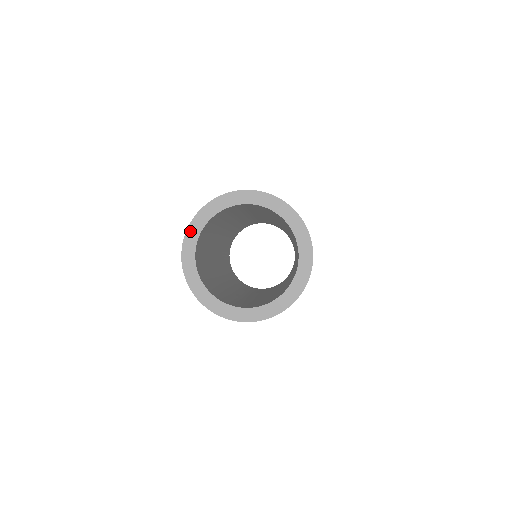
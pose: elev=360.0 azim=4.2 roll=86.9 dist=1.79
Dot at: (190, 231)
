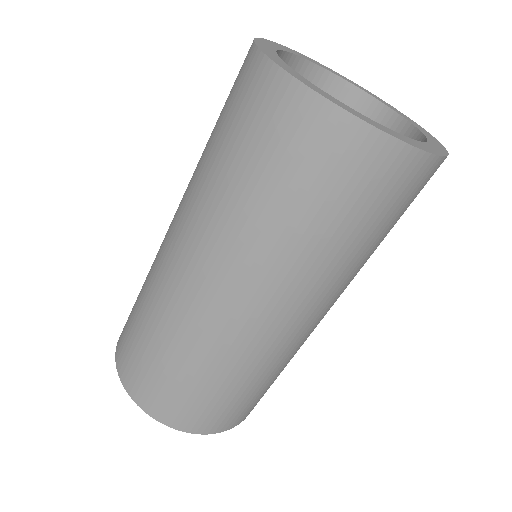
Dot at: (288, 49)
